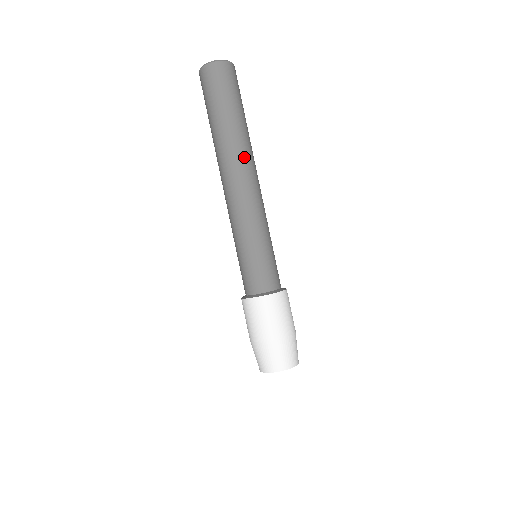
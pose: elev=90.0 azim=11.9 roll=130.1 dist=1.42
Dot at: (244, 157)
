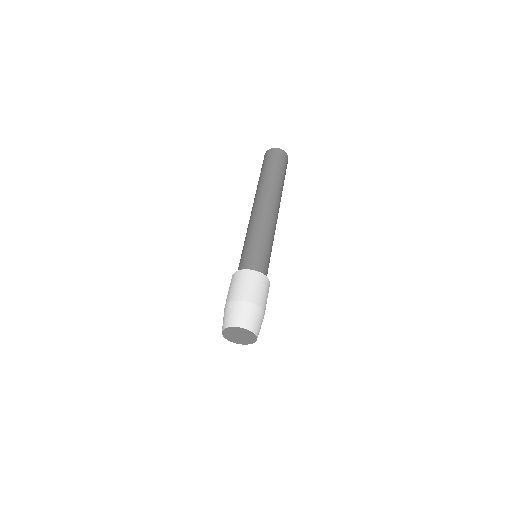
Dot at: (279, 199)
